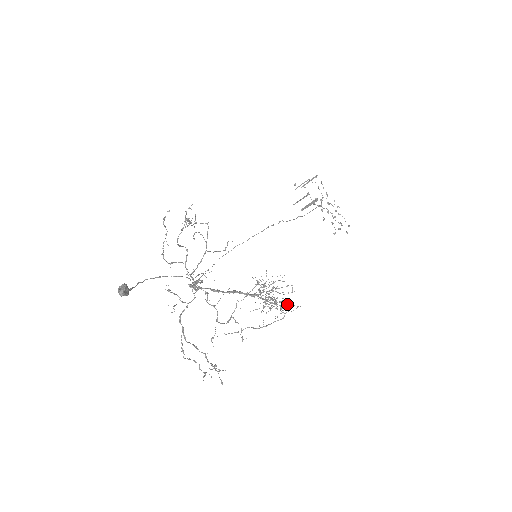
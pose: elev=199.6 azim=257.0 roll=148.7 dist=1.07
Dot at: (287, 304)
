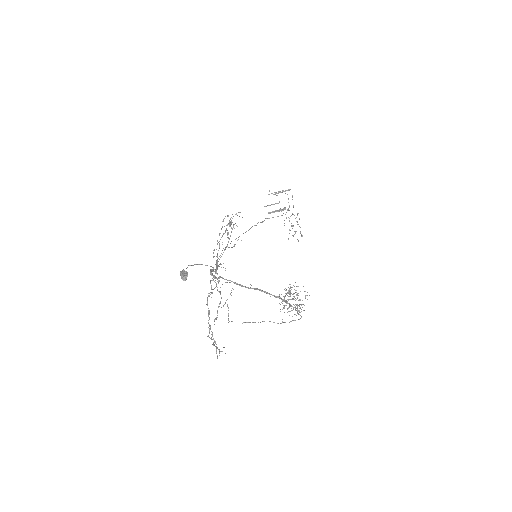
Dot at: (297, 307)
